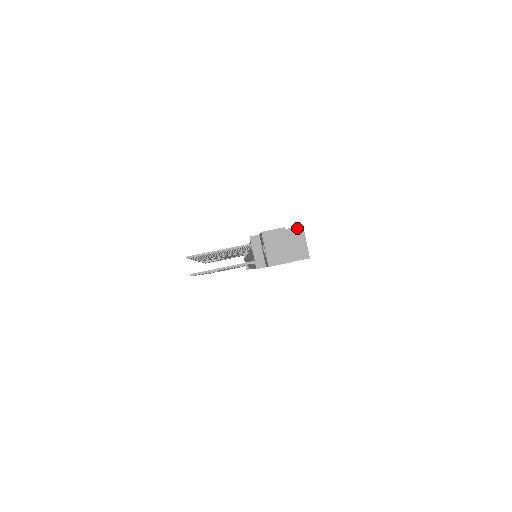
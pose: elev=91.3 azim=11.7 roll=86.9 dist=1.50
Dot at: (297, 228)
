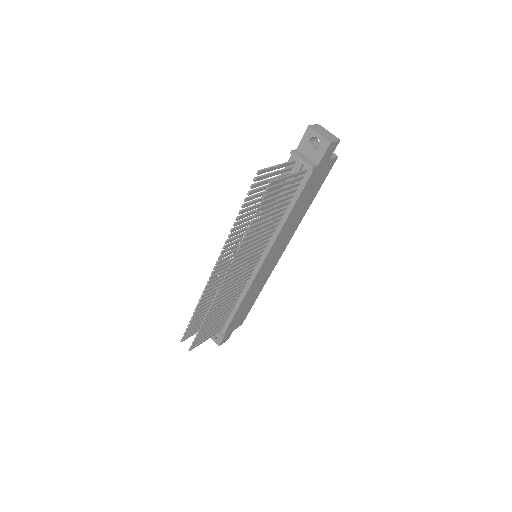
Dot at: occluded
